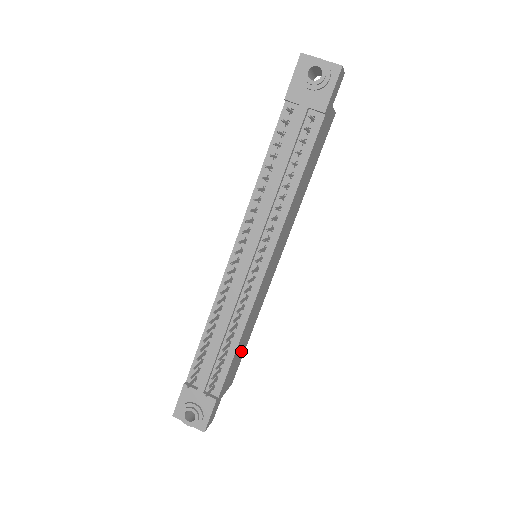
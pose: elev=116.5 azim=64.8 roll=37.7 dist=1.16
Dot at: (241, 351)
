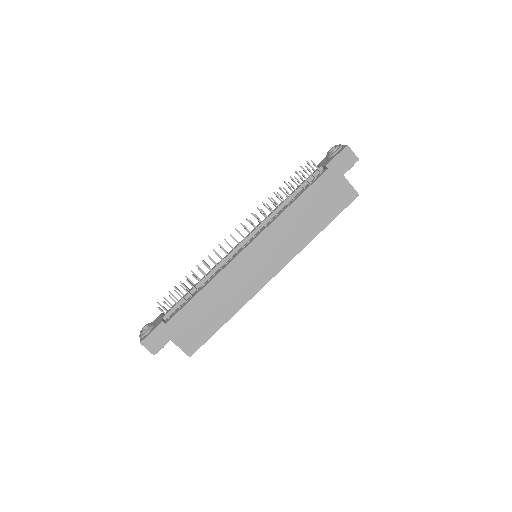
Dot at: (207, 320)
